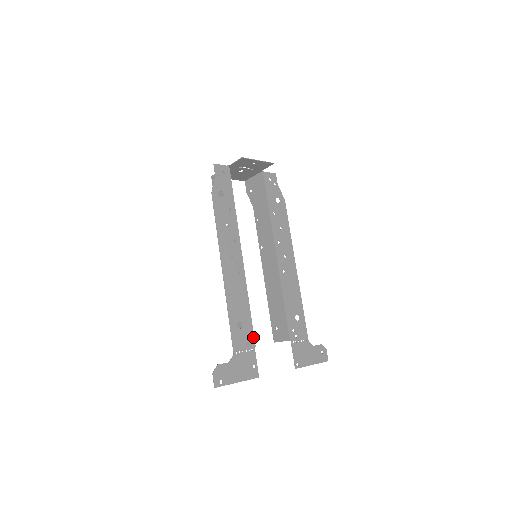
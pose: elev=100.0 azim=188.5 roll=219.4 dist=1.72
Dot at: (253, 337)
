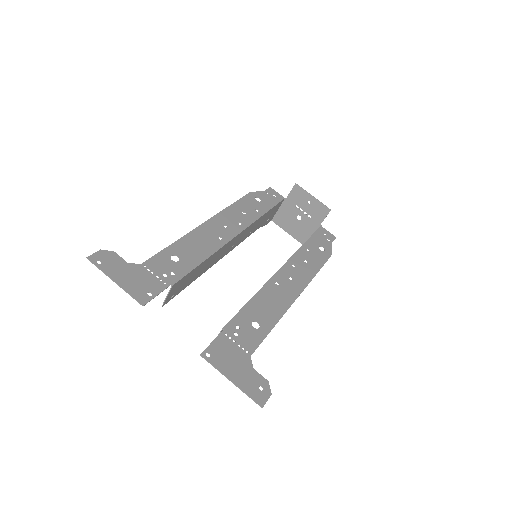
Dot at: (179, 279)
